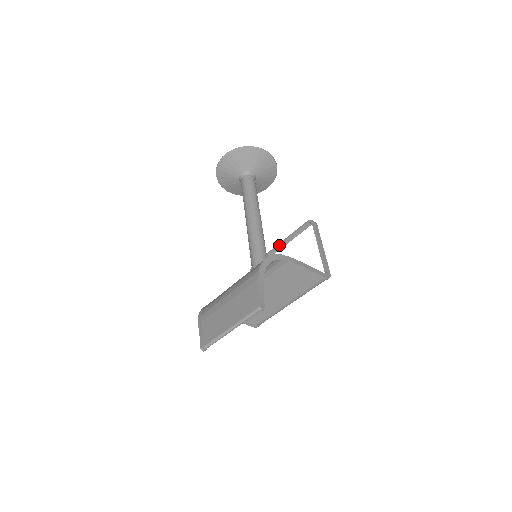
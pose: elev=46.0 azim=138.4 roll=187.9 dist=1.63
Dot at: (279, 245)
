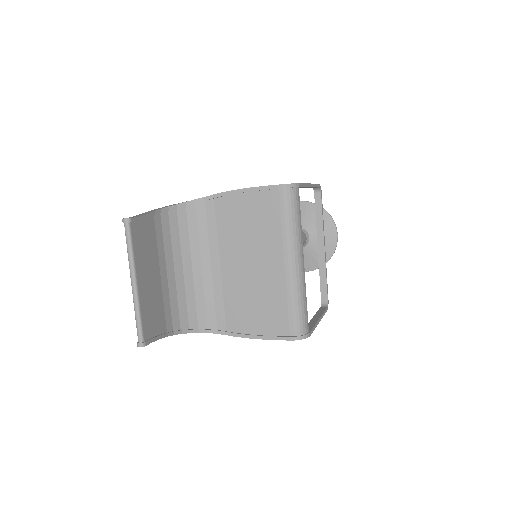
Dot at: occluded
